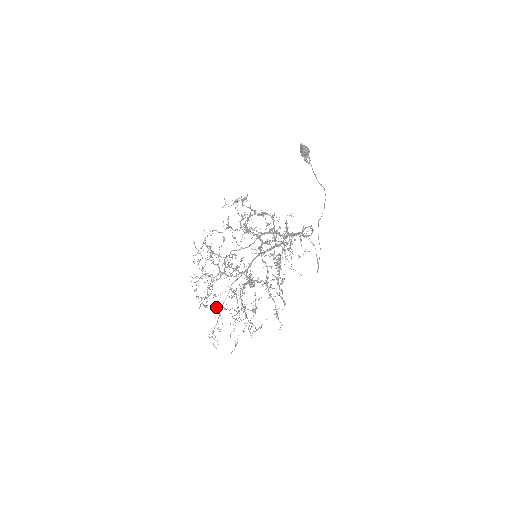
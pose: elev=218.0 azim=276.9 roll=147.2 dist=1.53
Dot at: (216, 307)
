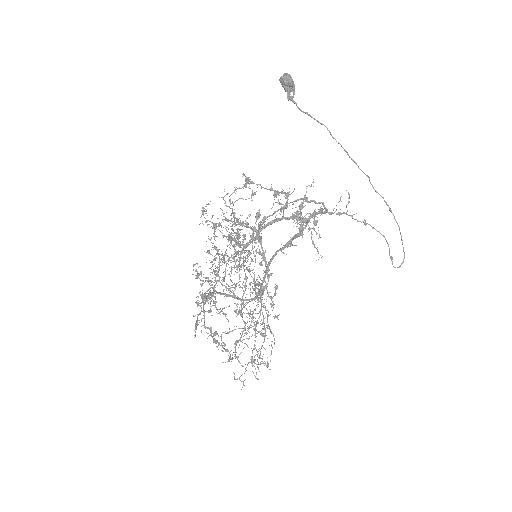
Dot at: occluded
